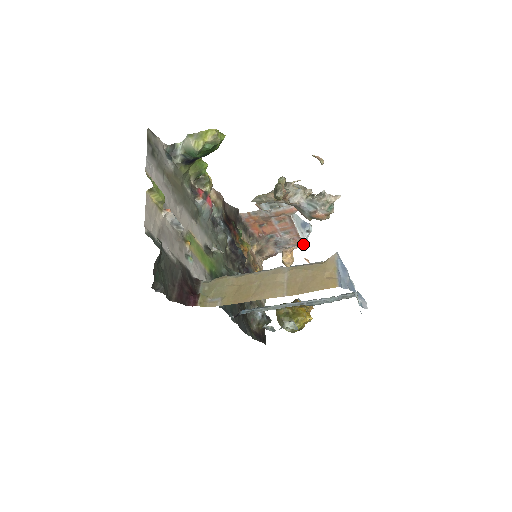
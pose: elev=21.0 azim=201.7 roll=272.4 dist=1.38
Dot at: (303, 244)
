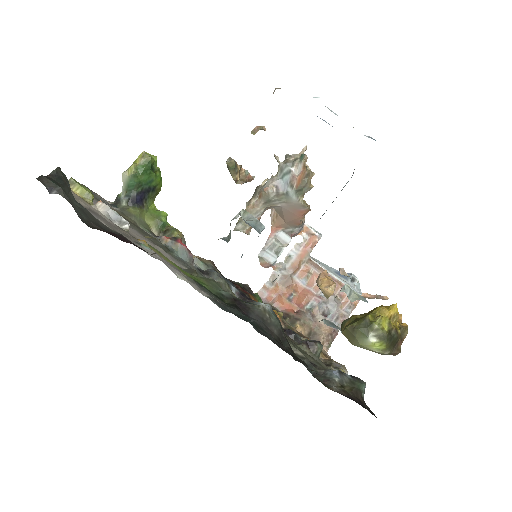
Dot at: (340, 269)
